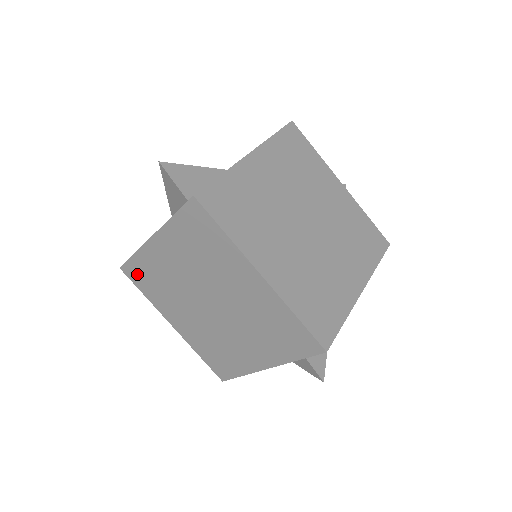
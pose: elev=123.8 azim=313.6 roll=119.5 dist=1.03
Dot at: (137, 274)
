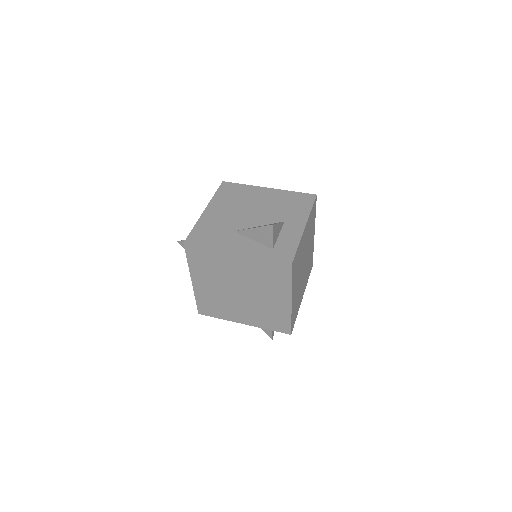
Dot at: (197, 253)
